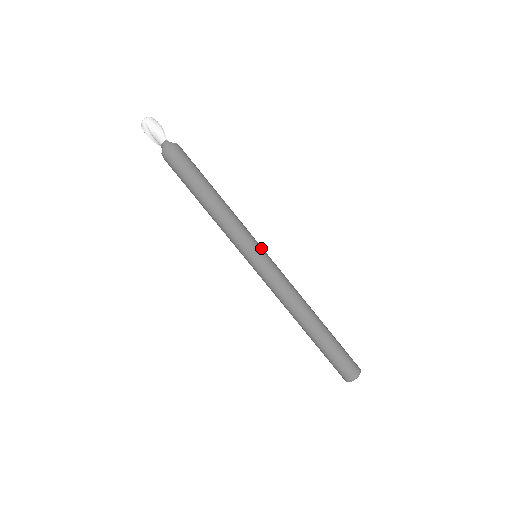
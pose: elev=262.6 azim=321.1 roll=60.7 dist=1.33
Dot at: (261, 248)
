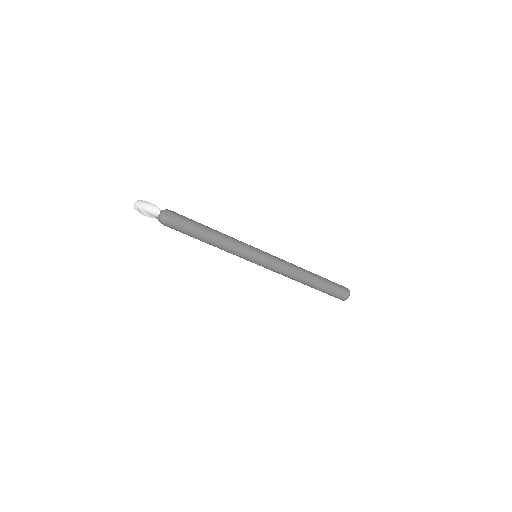
Dot at: (257, 249)
